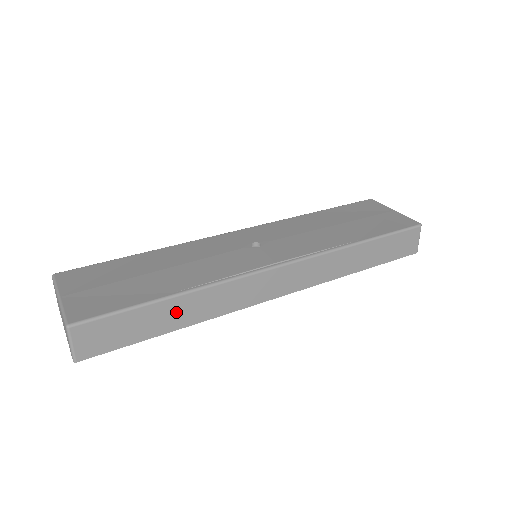
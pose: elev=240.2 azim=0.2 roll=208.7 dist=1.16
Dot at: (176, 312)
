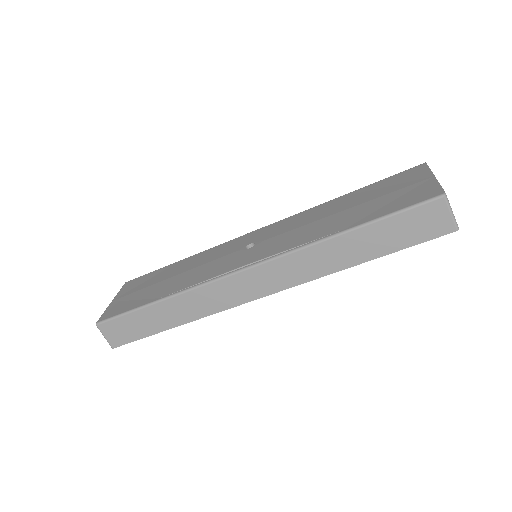
Dot at: (167, 313)
